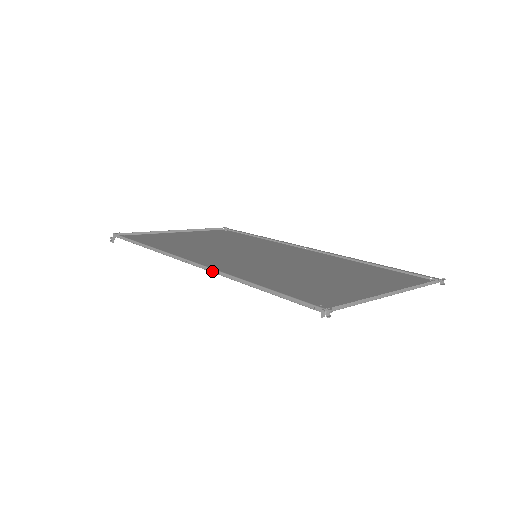
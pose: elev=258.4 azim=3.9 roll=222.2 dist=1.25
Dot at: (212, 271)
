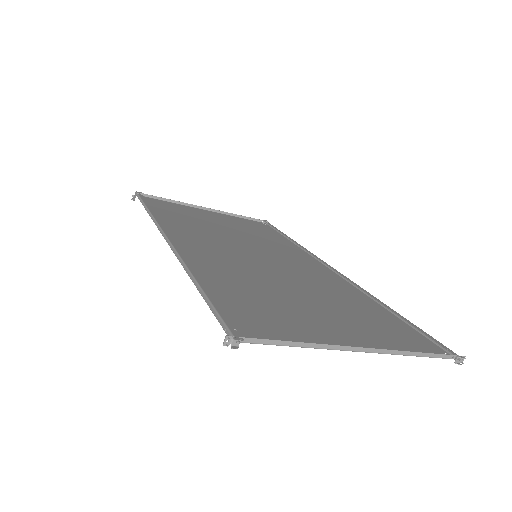
Dot at: (175, 253)
